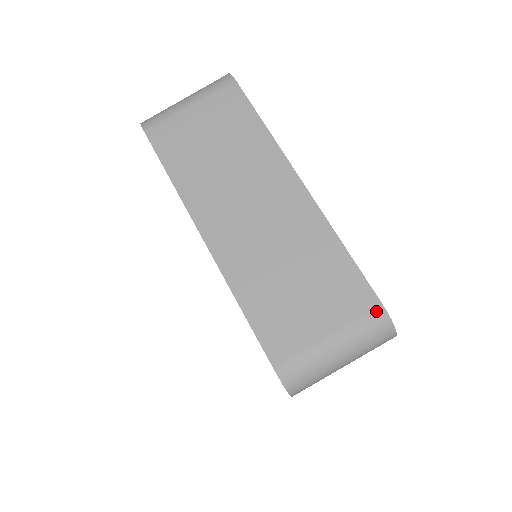
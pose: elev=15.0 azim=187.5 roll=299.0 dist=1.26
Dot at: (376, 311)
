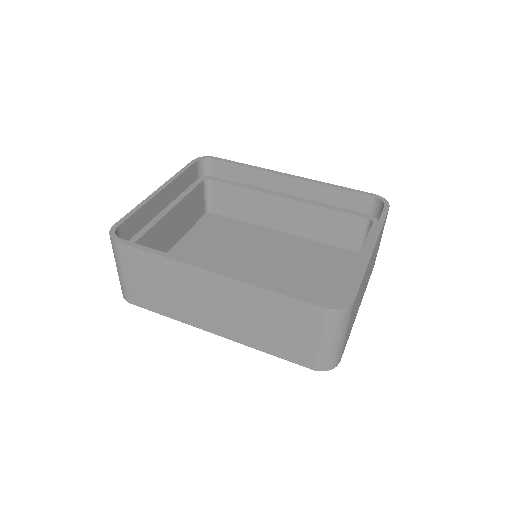
Dot at: (324, 313)
